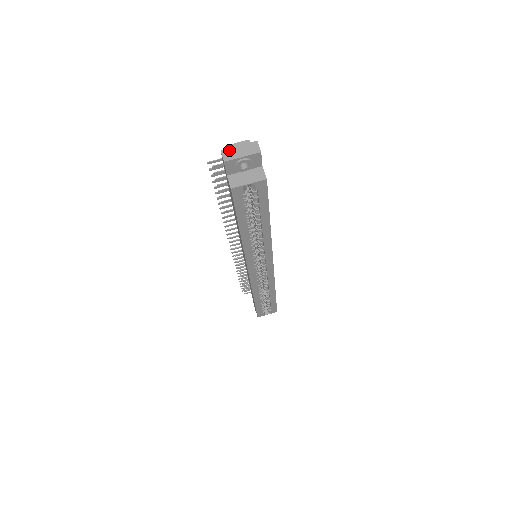
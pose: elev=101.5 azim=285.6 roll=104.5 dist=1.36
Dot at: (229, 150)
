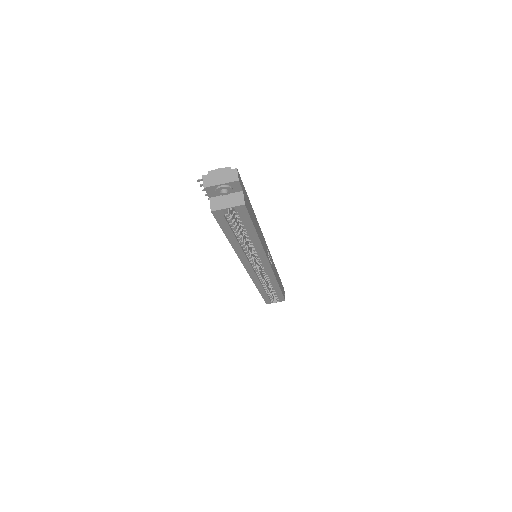
Dot at: (210, 176)
